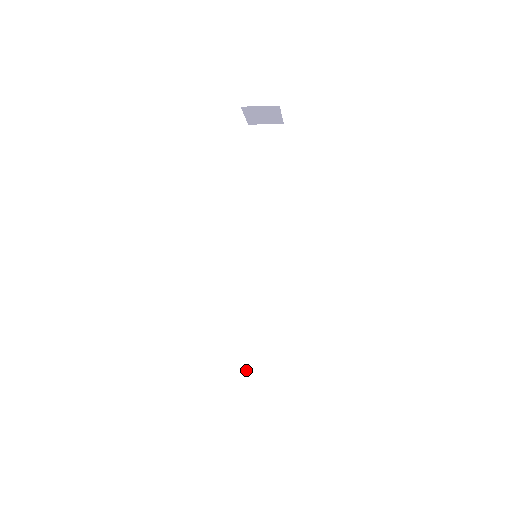
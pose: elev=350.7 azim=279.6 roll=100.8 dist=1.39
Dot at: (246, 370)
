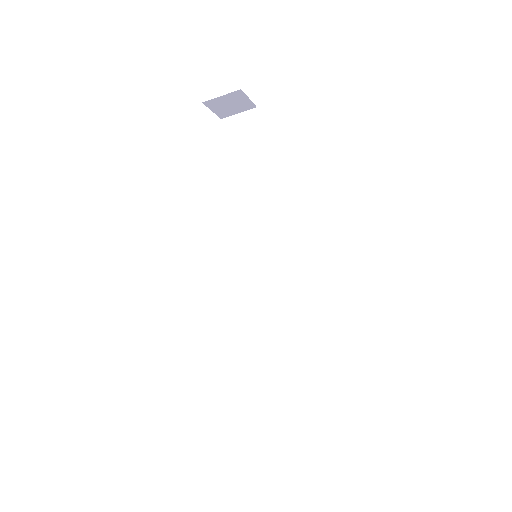
Dot at: (276, 379)
